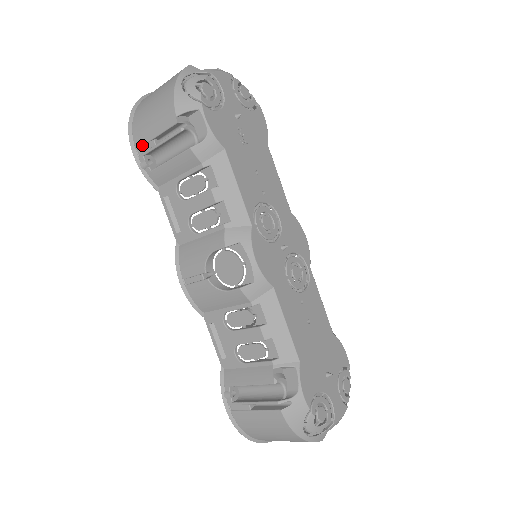
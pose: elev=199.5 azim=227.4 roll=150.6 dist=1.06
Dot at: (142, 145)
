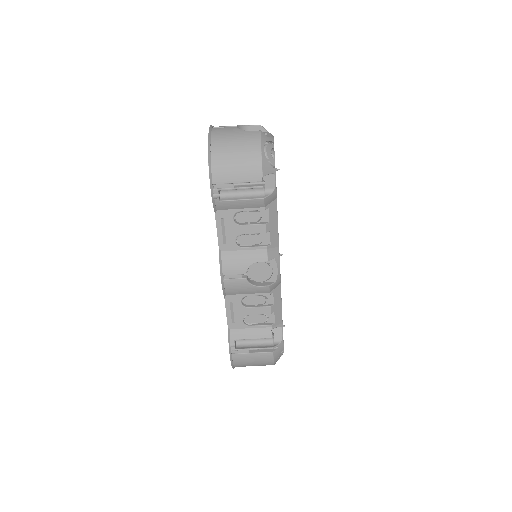
Dot at: (221, 184)
